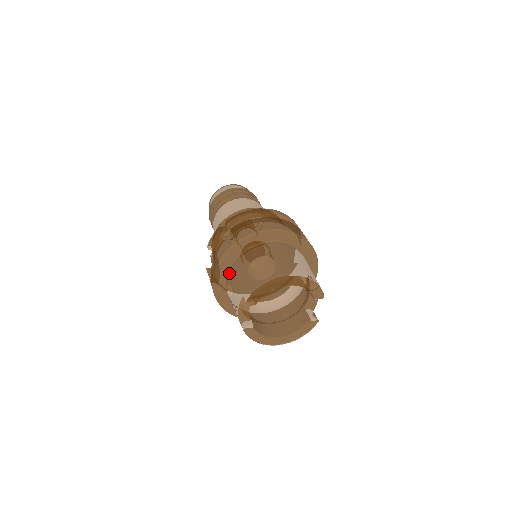
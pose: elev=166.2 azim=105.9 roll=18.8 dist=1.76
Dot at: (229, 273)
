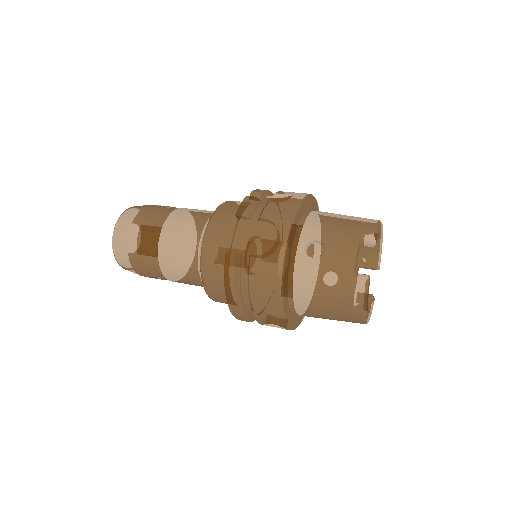
Dot at: (304, 230)
